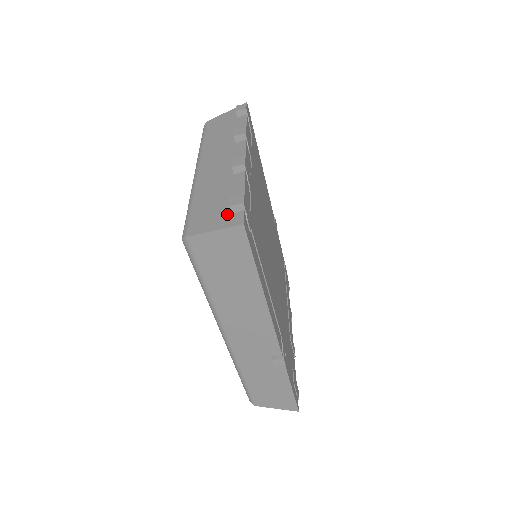
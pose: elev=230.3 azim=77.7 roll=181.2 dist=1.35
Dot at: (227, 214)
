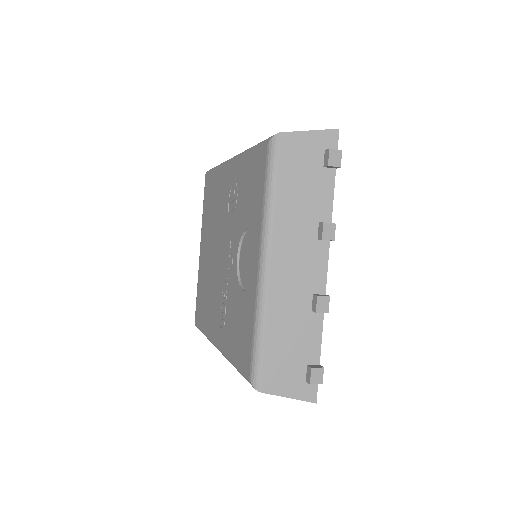
Dot at: (302, 380)
